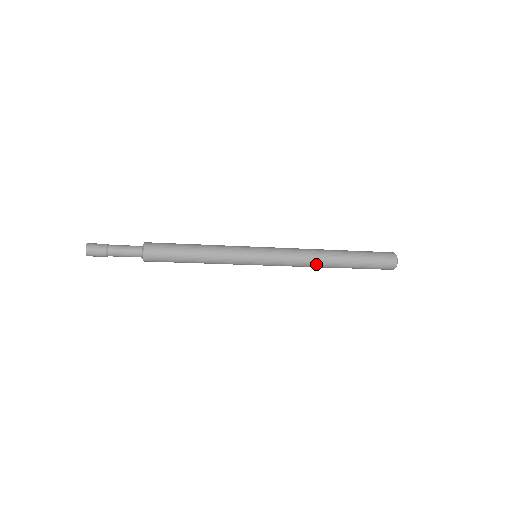
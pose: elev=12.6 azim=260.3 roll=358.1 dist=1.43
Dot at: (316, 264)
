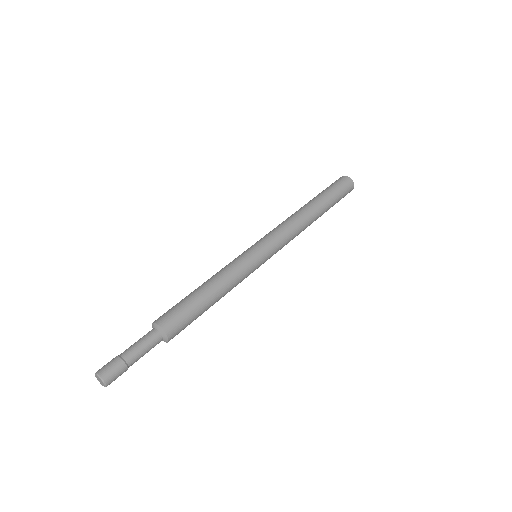
Dot at: occluded
